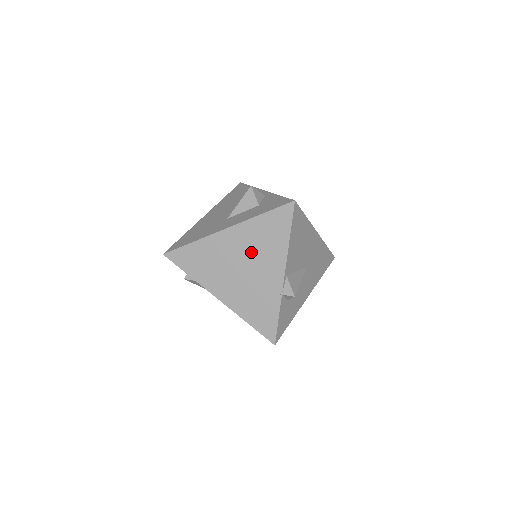
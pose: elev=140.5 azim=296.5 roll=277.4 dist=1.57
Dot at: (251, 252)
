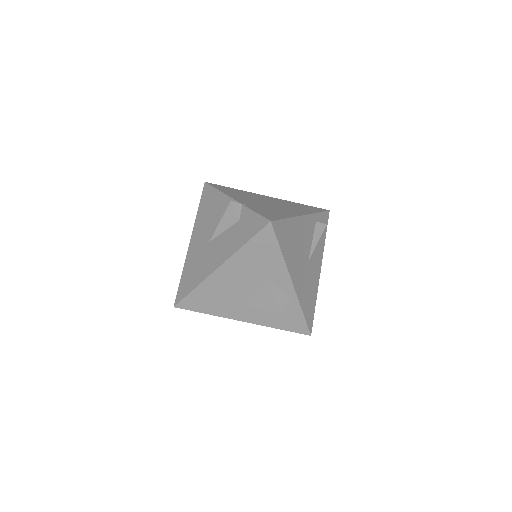
Dot at: occluded
